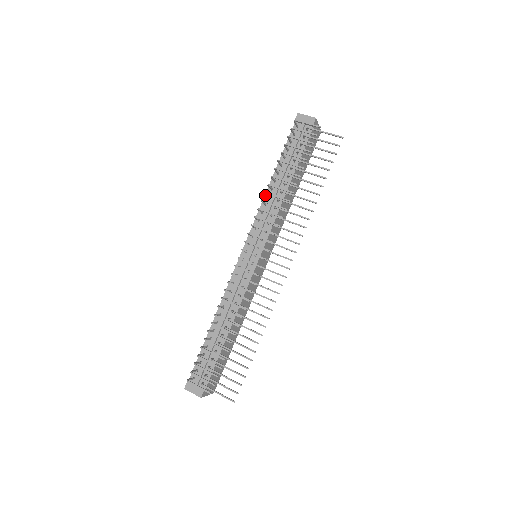
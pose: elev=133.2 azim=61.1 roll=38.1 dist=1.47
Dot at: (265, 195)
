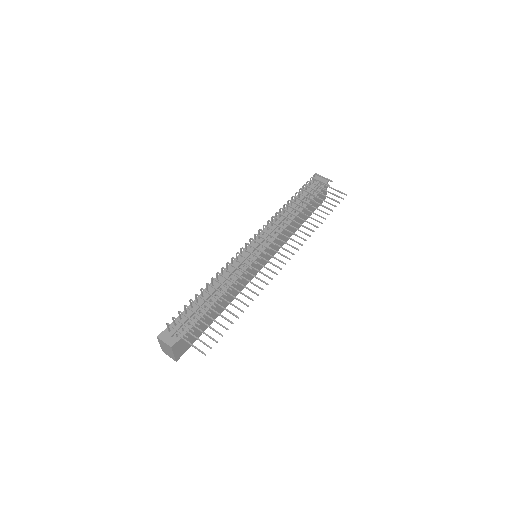
Dot at: (277, 215)
